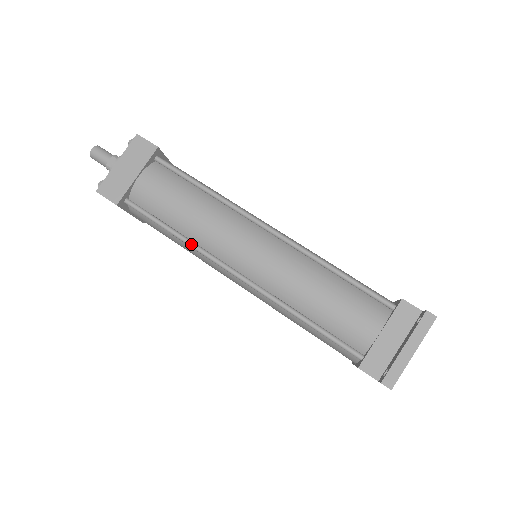
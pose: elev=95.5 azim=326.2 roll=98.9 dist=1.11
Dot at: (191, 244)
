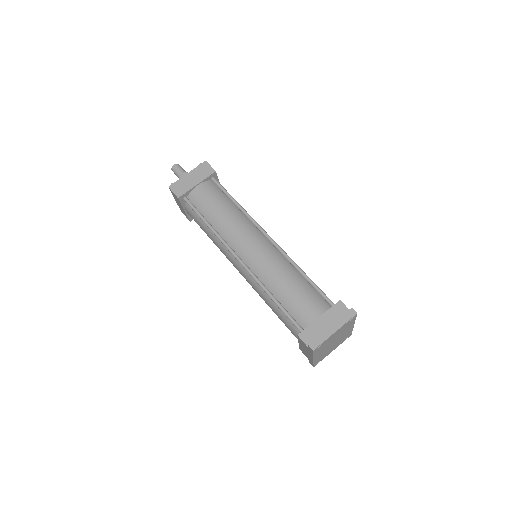
Dot at: (216, 233)
